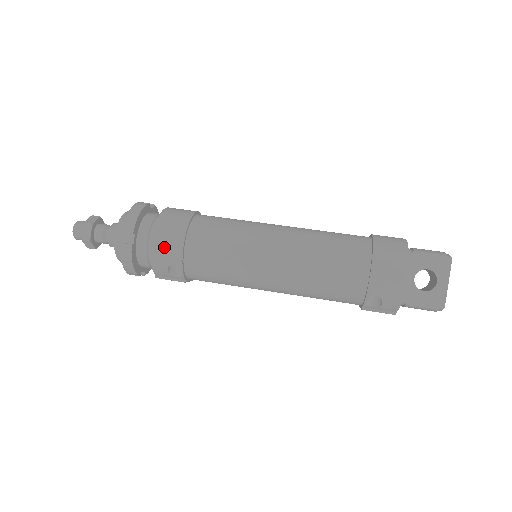
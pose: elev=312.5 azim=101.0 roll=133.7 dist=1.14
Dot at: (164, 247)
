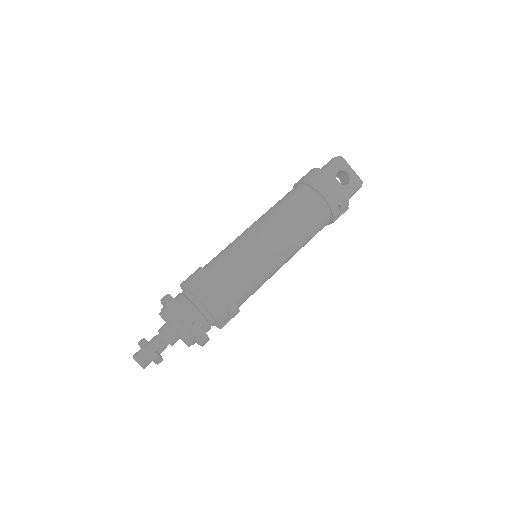
Dot at: (215, 301)
